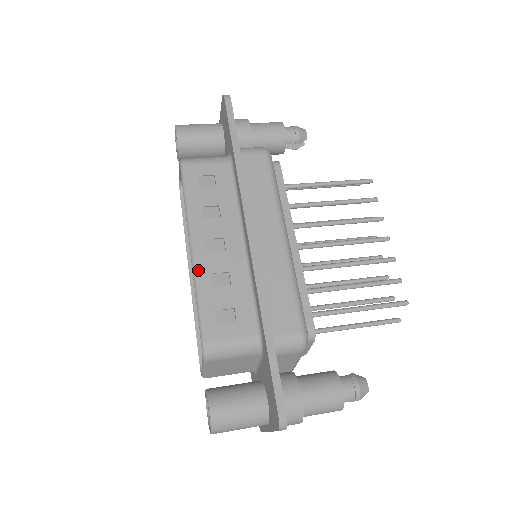
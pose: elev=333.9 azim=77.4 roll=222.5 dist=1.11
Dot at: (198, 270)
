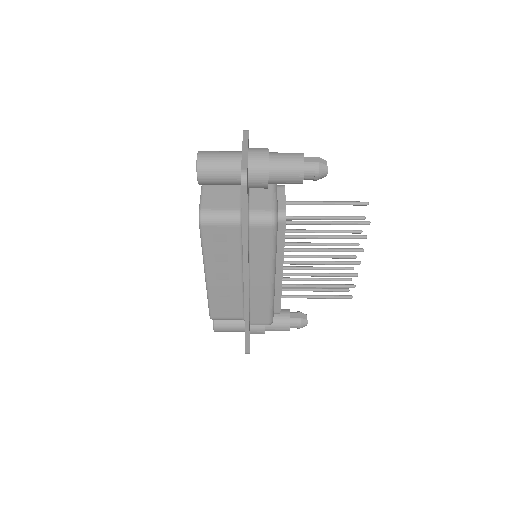
Dot at: (209, 288)
